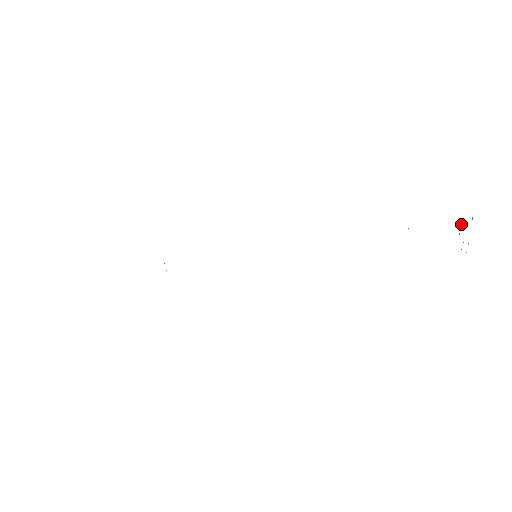
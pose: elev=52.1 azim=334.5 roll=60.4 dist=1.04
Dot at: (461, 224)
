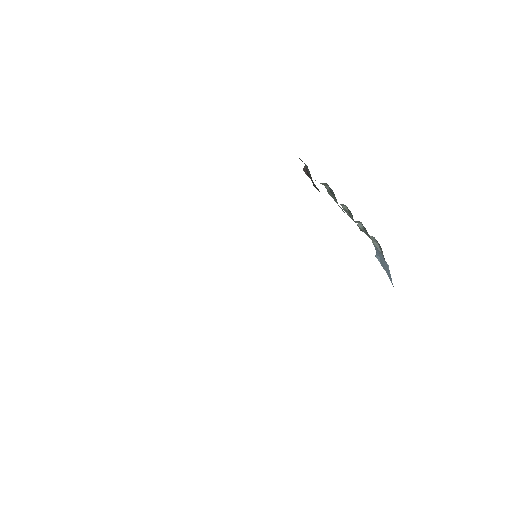
Dot at: (377, 245)
